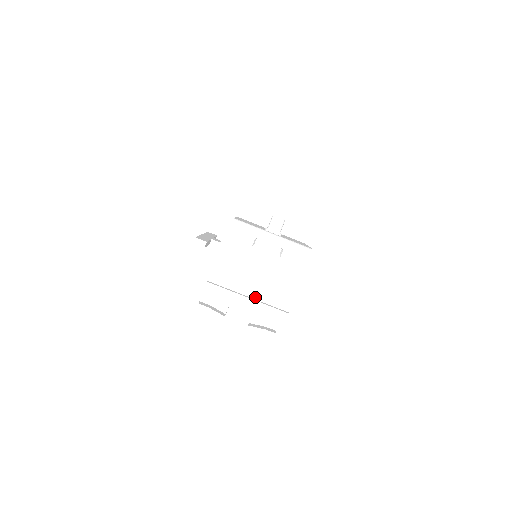
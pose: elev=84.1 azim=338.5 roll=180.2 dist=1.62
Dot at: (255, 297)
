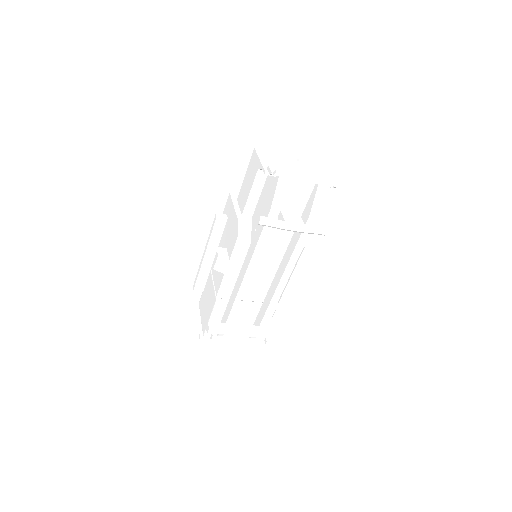
Dot at: occluded
